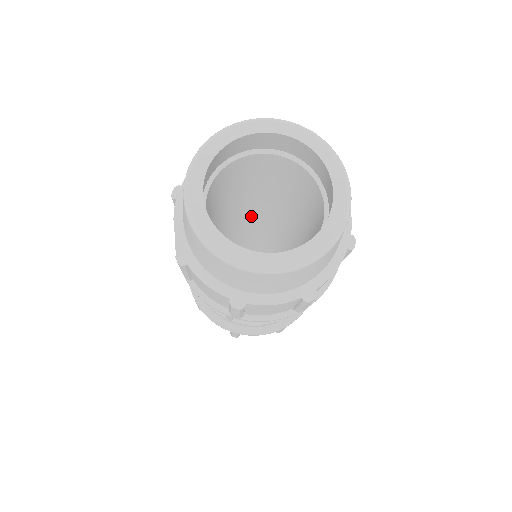
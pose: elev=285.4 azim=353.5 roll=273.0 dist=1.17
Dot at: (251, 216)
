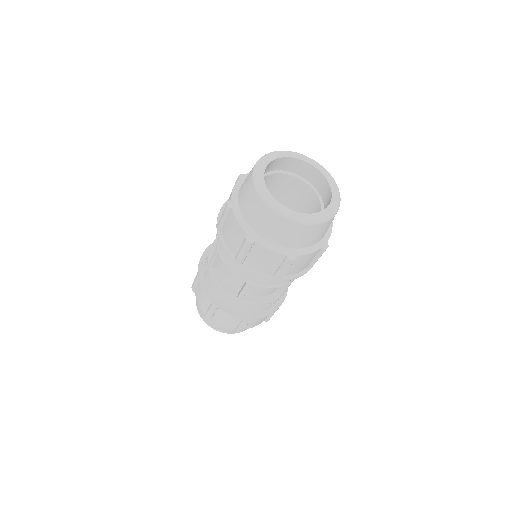
Dot at: occluded
